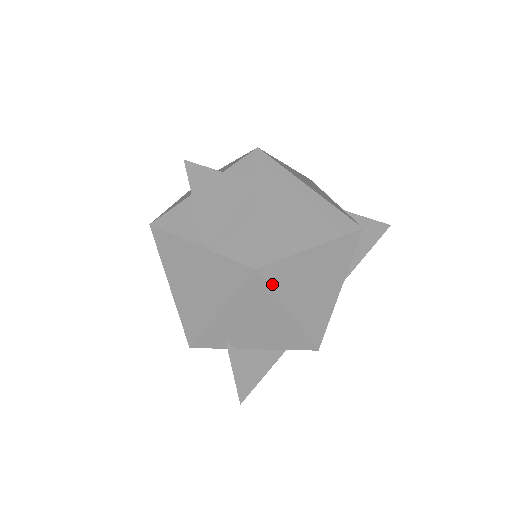
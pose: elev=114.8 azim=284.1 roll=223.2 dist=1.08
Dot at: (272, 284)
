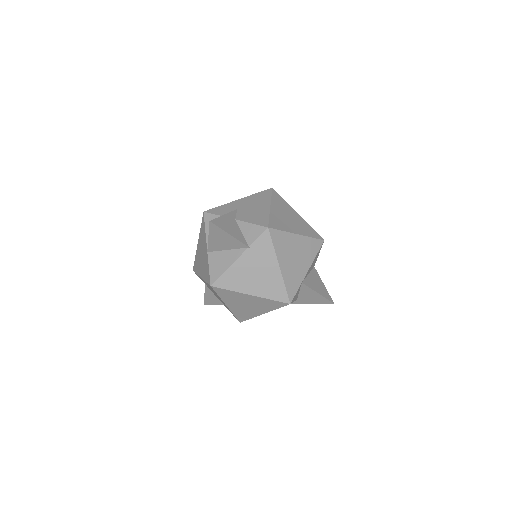
Dot at: (219, 294)
